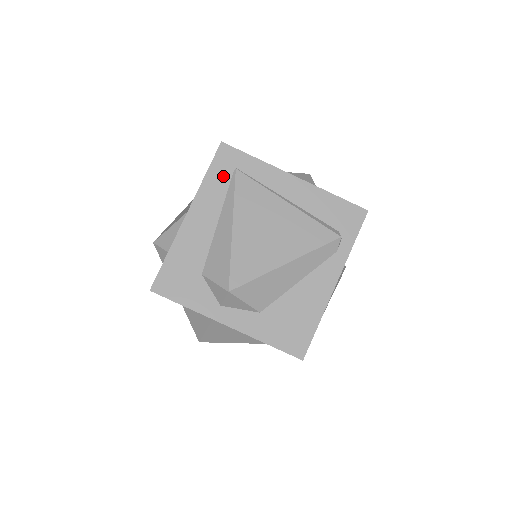
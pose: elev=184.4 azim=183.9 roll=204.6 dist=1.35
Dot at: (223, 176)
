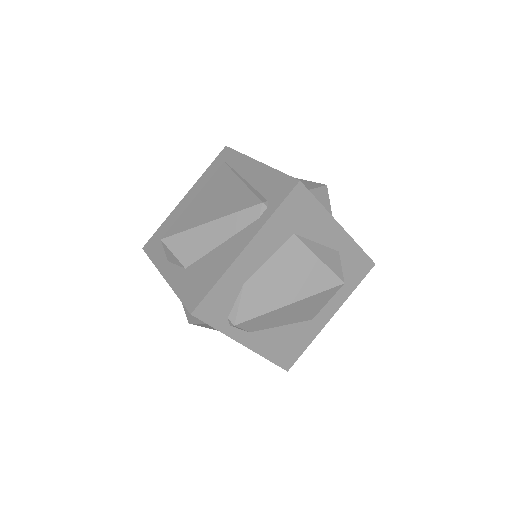
Dot at: (215, 169)
